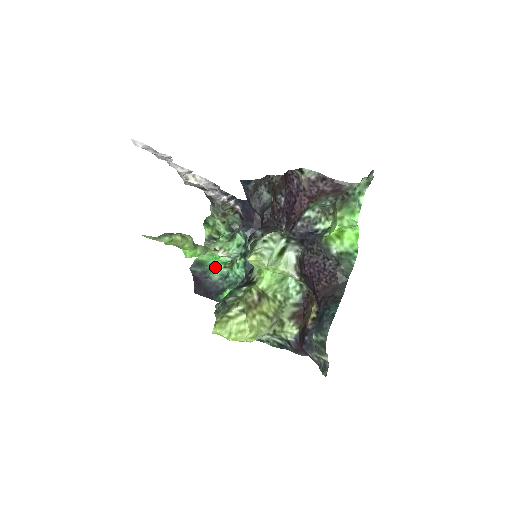
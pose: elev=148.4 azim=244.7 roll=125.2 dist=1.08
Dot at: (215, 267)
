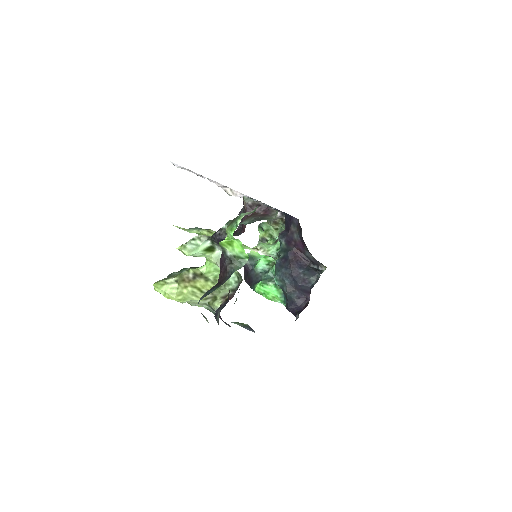
Dot at: (260, 263)
